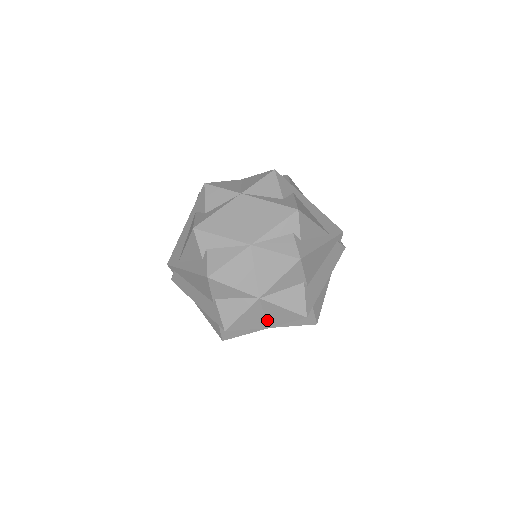
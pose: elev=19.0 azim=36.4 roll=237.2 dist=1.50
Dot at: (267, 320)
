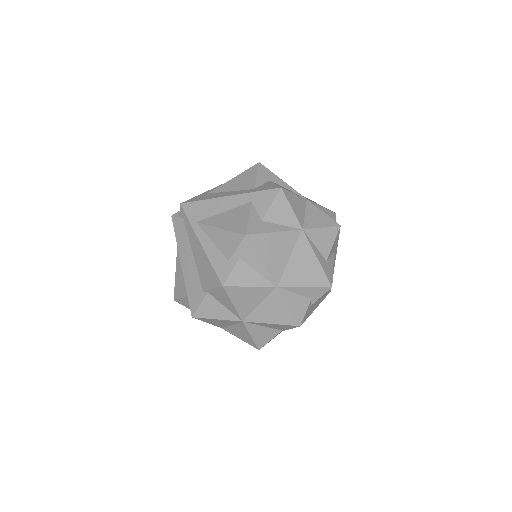
Dot at: (228, 327)
